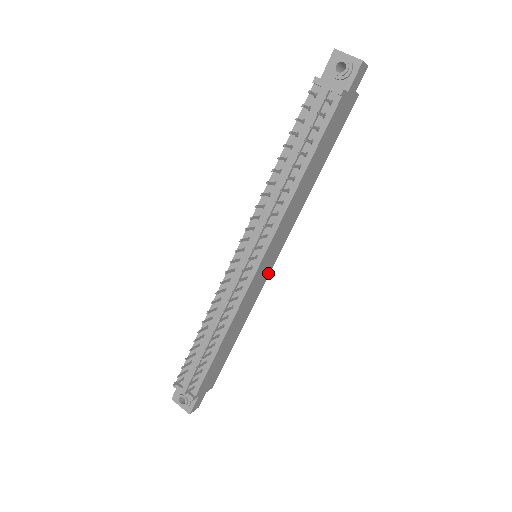
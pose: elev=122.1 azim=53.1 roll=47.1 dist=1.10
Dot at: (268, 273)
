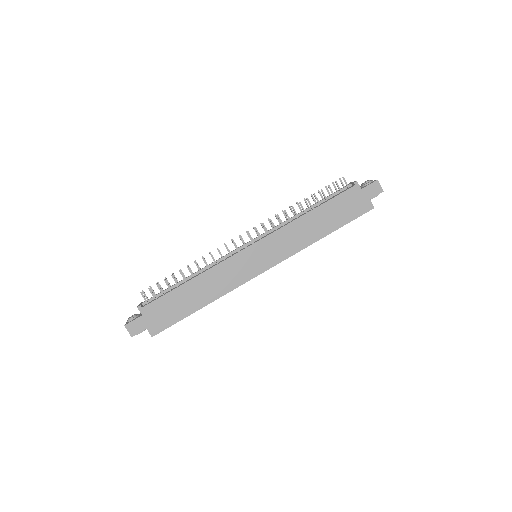
Dot at: (254, 275)
